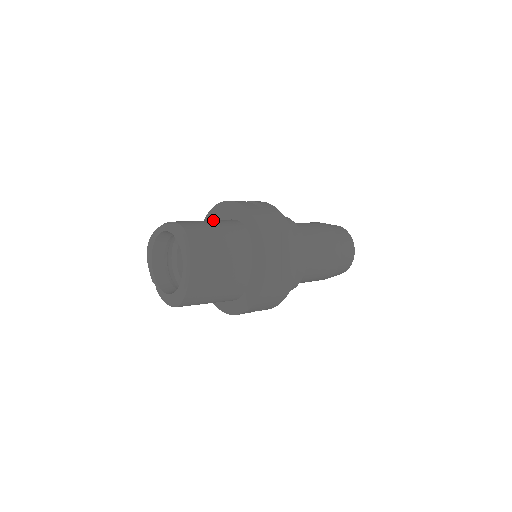
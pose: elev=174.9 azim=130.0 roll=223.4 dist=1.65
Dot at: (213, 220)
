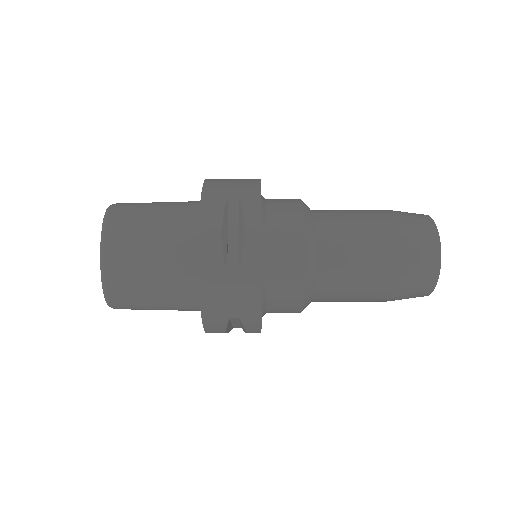
Dot at: occluded
